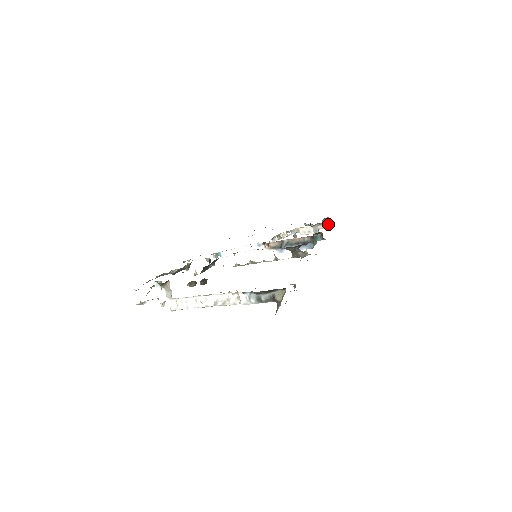
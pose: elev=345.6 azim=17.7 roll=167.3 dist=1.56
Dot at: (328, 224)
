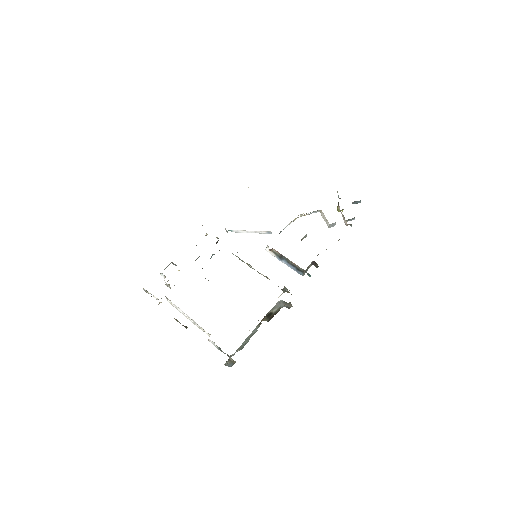
Dot at: (347, 225)
